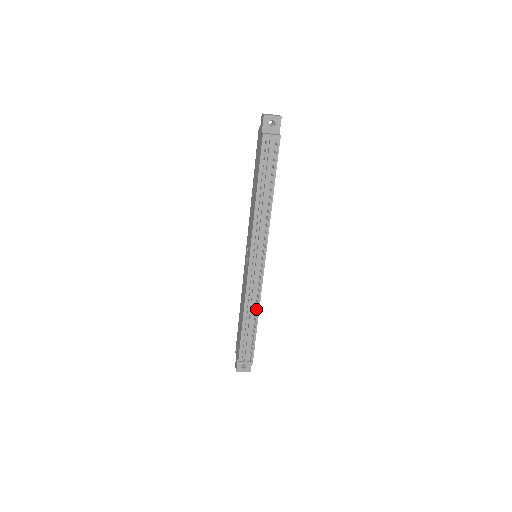
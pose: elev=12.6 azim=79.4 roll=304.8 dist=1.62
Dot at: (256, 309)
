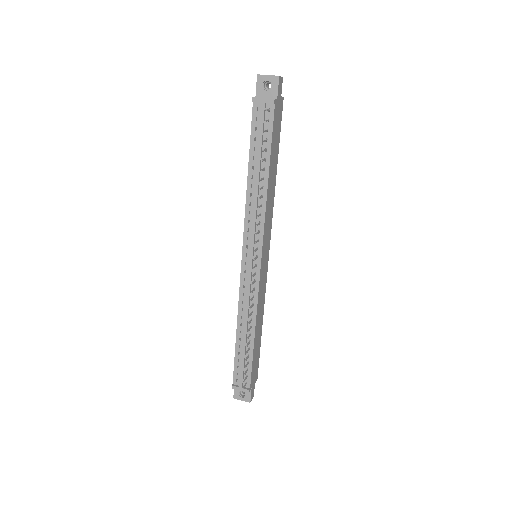
Dot at: (248, 322)
